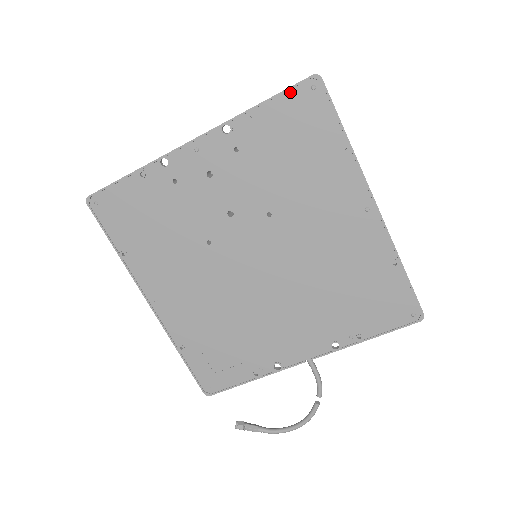
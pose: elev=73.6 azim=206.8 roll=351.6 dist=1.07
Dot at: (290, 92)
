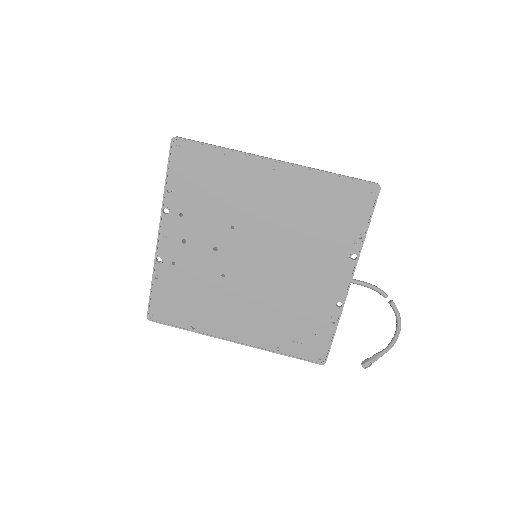
Dot at: (171, 160)
